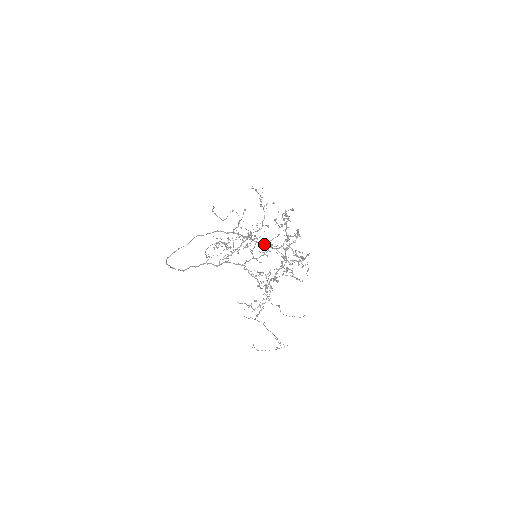
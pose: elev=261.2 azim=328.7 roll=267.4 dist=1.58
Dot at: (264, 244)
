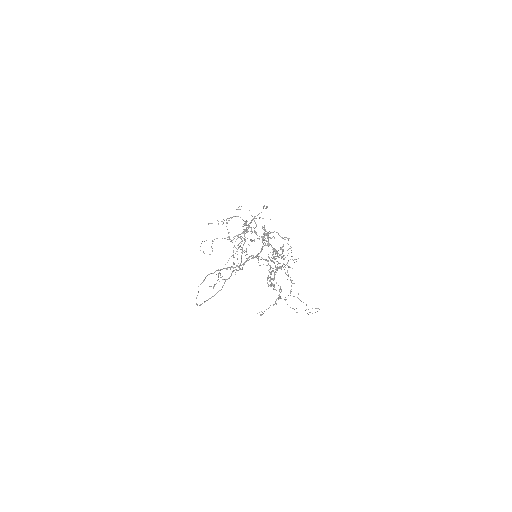
Dot at: (244, 263)
